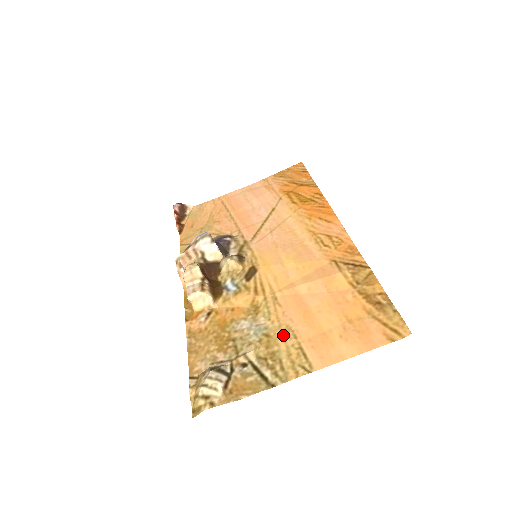
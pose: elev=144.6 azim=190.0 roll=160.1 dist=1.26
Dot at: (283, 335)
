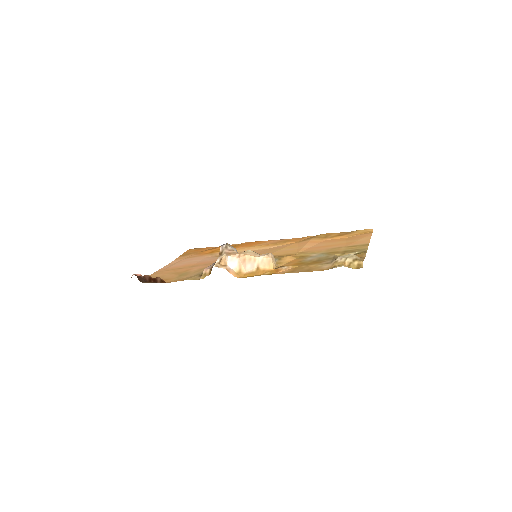
Dot at: (335, 250)
